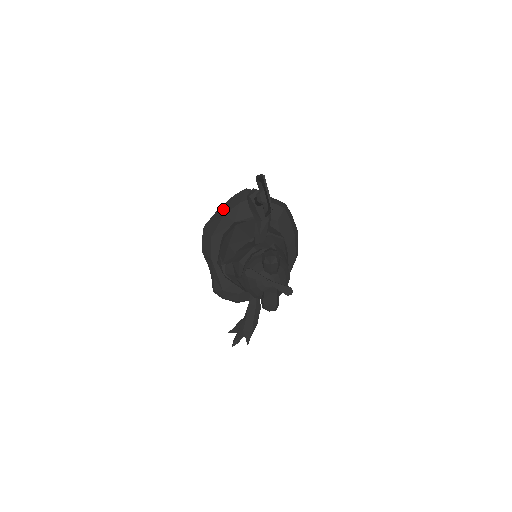
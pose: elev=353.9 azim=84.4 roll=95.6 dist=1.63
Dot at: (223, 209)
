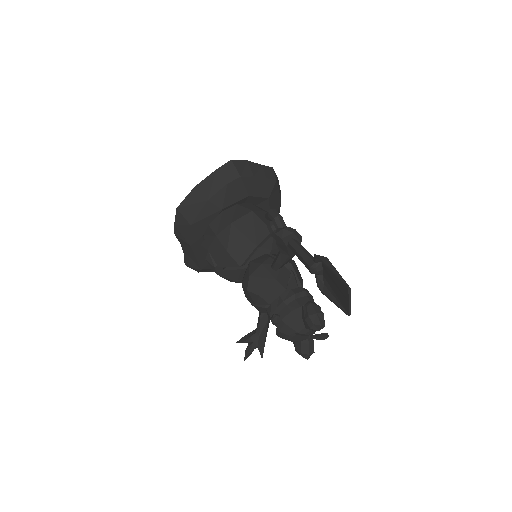
Dot at: (203, 190)
